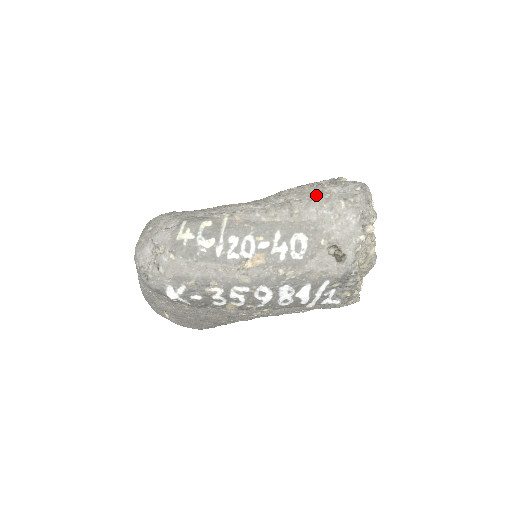
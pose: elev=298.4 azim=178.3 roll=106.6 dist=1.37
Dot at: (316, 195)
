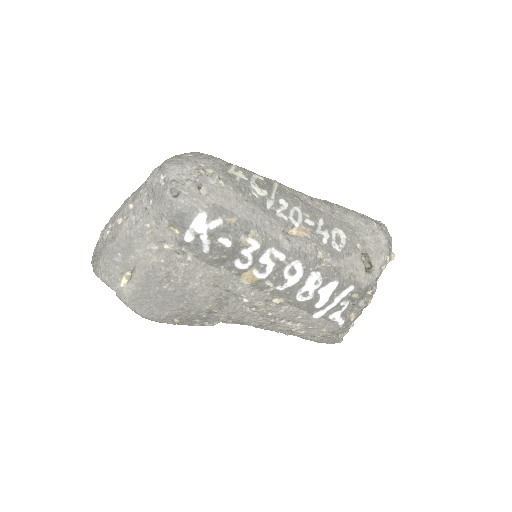
Dot at: (351, 210)
